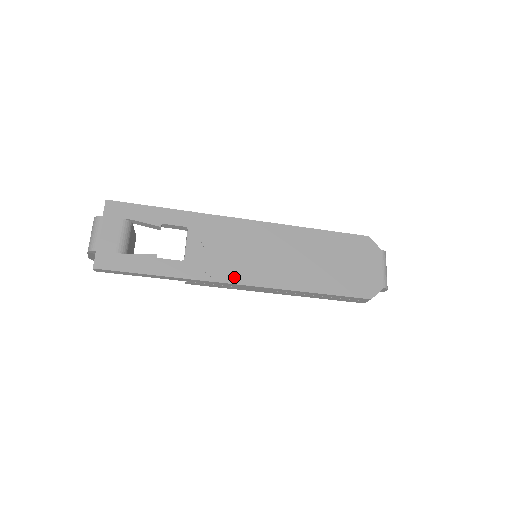
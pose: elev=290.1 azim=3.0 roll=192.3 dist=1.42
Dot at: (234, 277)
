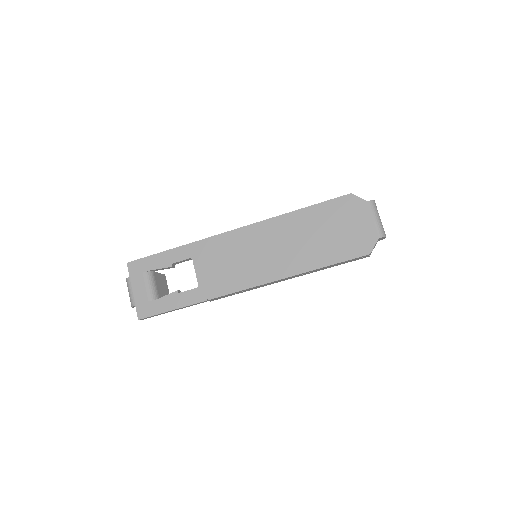
Dot at: (241, 284)
